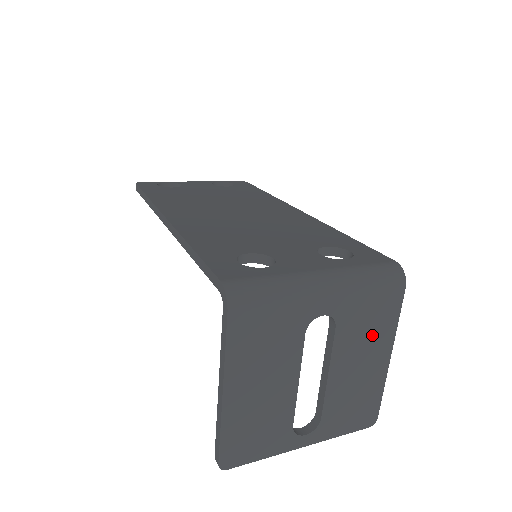
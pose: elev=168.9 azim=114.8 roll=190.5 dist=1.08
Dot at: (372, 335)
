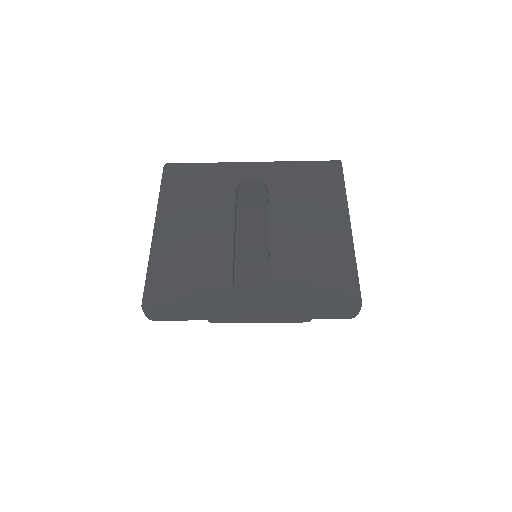
Dot at: (316, 202)
